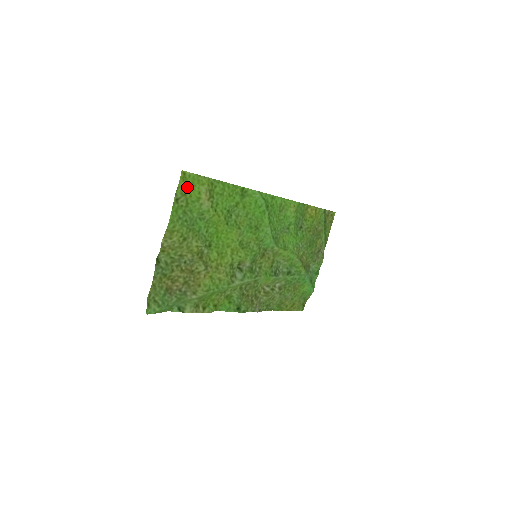
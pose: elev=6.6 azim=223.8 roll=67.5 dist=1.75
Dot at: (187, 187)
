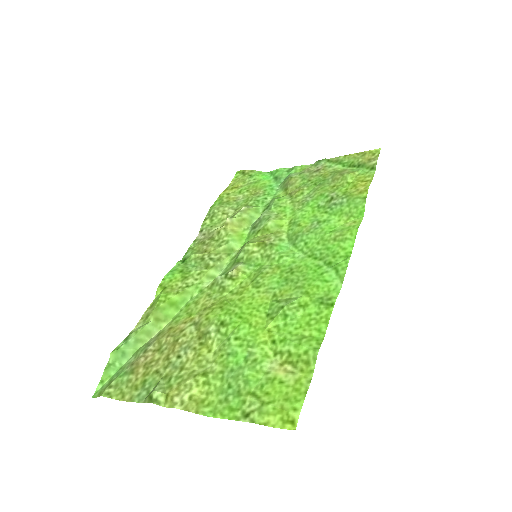
Dot at: (276, 405)
